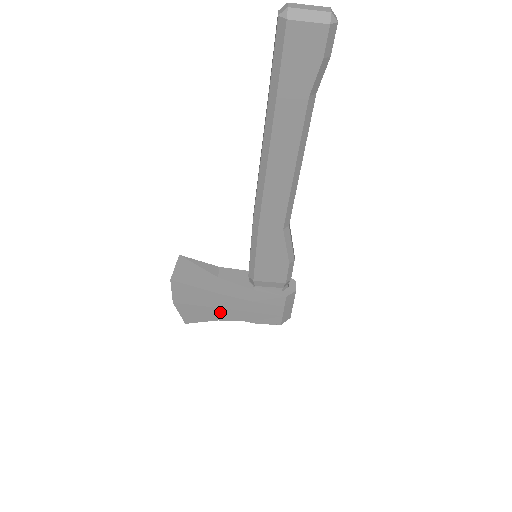
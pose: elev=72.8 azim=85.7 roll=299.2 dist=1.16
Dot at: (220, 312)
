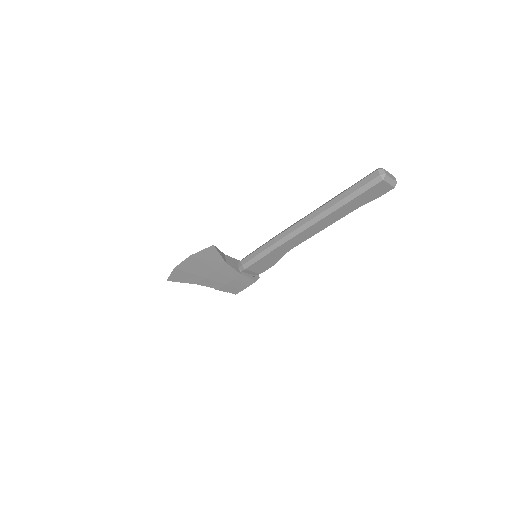
Dot at: (204, 280)
